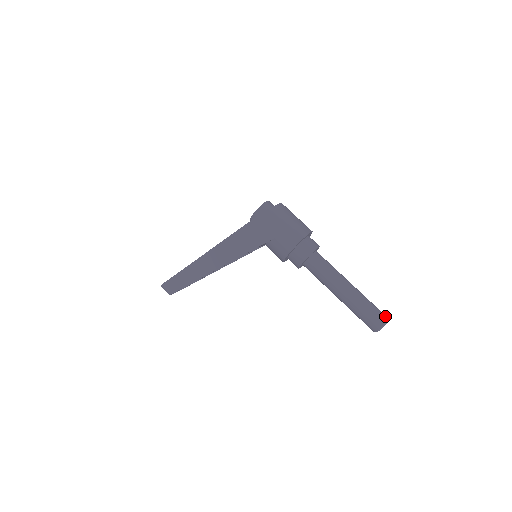
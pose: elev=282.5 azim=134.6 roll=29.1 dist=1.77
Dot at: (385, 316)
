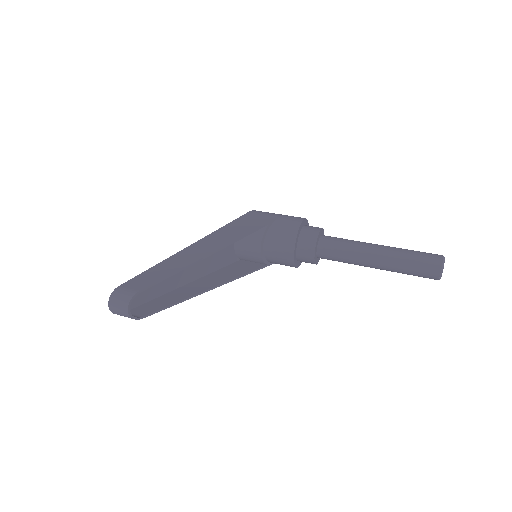
Dot at: occluded
